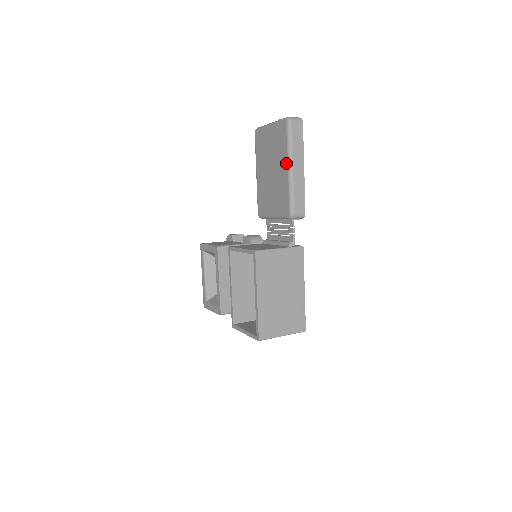
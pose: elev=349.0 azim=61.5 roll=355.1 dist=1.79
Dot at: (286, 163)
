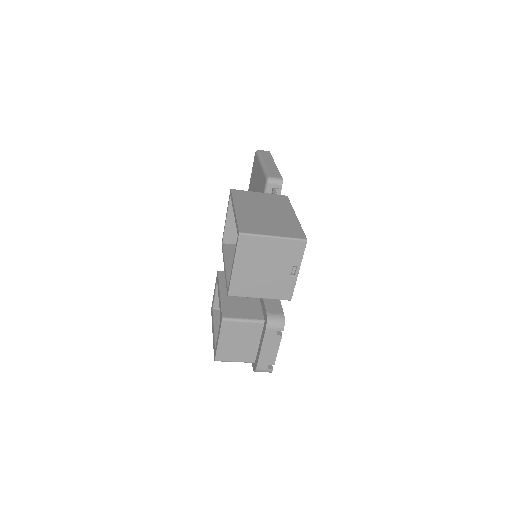
Dot at: (259, 165)
